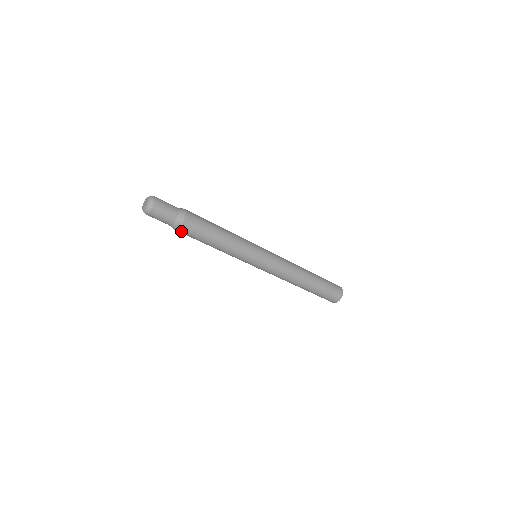
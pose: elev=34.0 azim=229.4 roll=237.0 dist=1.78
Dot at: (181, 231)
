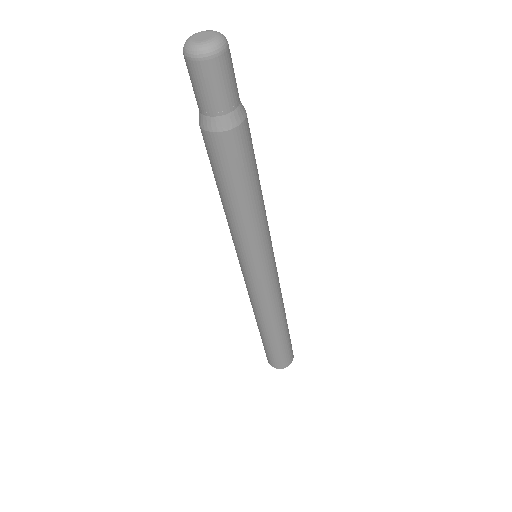
Dot at: (238, 136)
